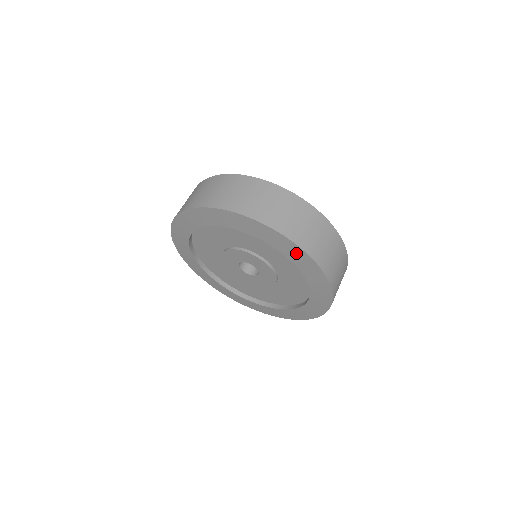
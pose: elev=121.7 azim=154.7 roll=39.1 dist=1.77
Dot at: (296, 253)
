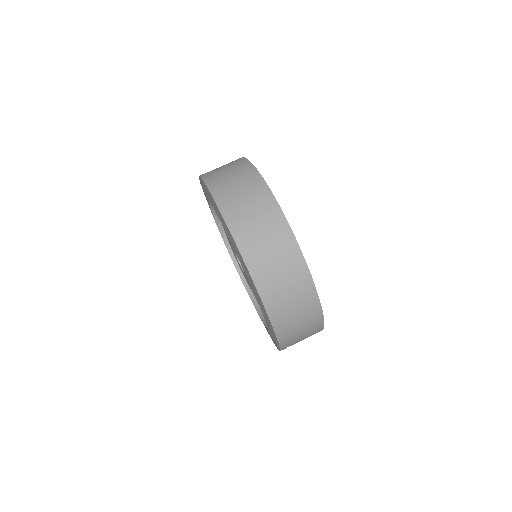
Dot at: (242, 262)
